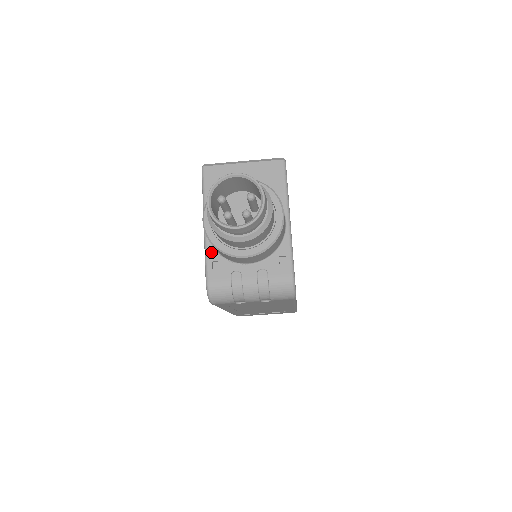
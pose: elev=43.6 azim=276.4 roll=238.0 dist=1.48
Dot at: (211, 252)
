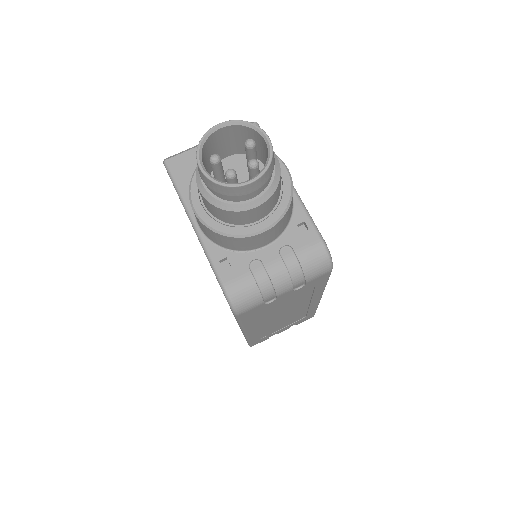
Dot at: (214, 250)
